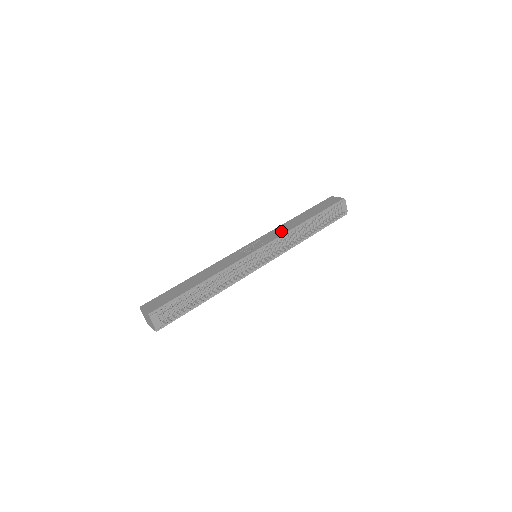
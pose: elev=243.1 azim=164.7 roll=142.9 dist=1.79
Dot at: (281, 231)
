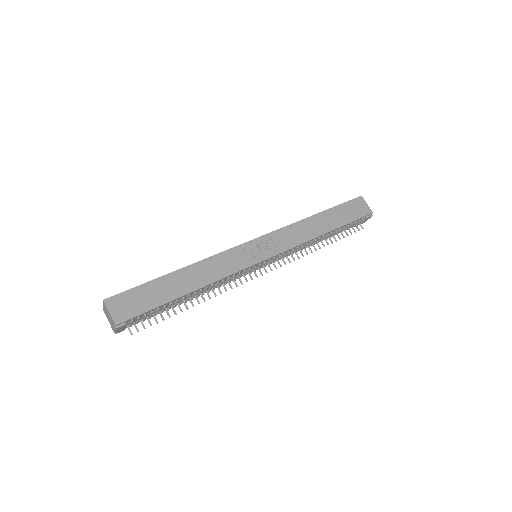
Dot at: (296, 237)
